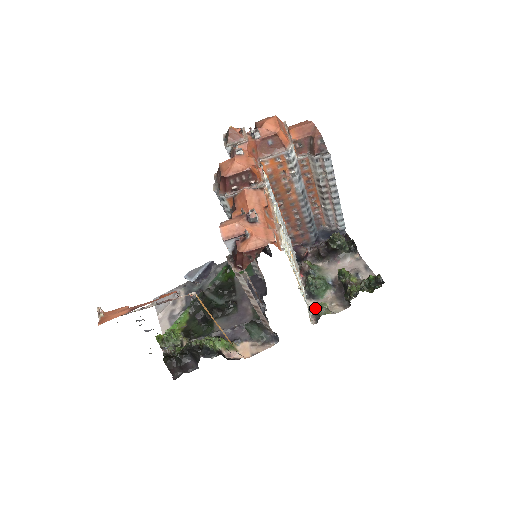
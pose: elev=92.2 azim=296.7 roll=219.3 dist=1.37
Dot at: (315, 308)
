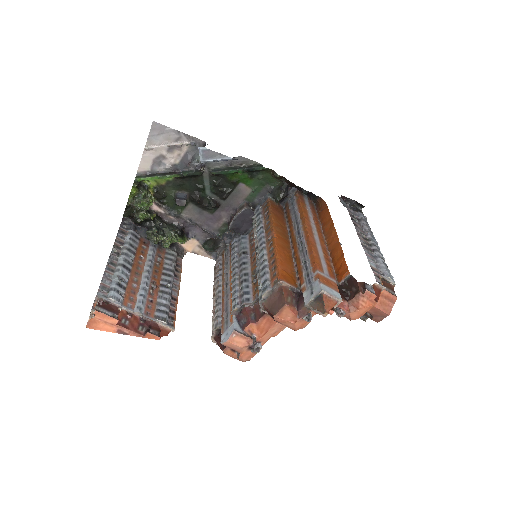
Dot at: occluded
